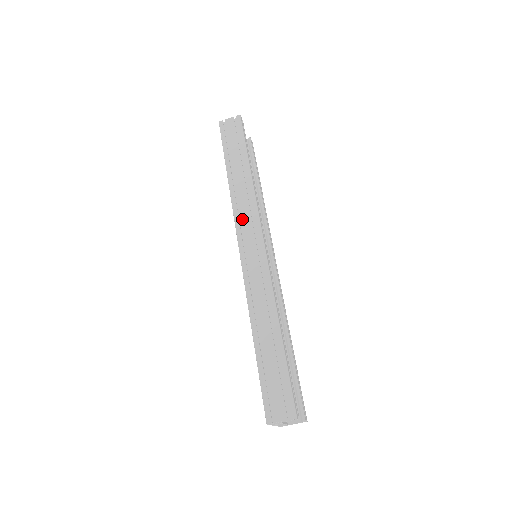
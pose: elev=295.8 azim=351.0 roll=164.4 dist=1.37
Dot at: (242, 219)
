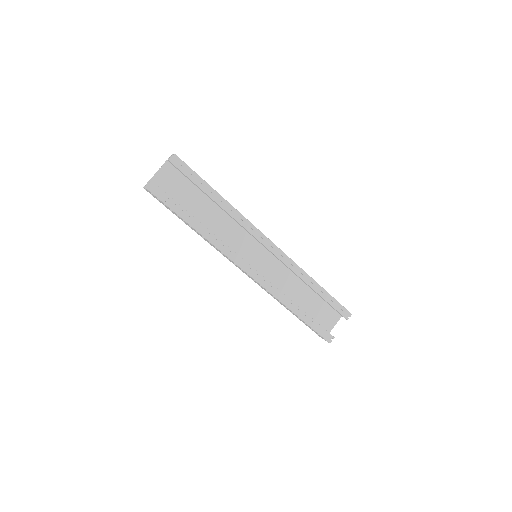
Dot at: (226, 257)
